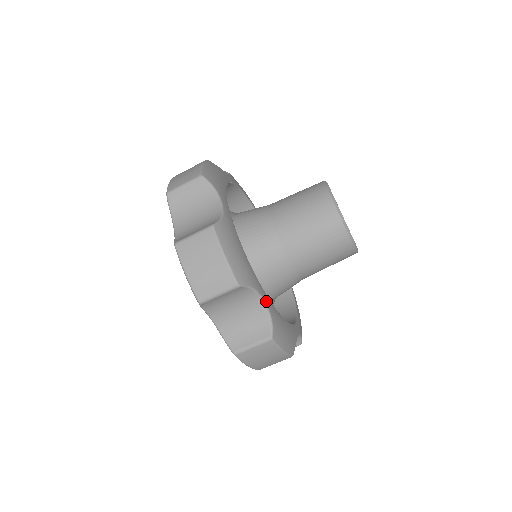
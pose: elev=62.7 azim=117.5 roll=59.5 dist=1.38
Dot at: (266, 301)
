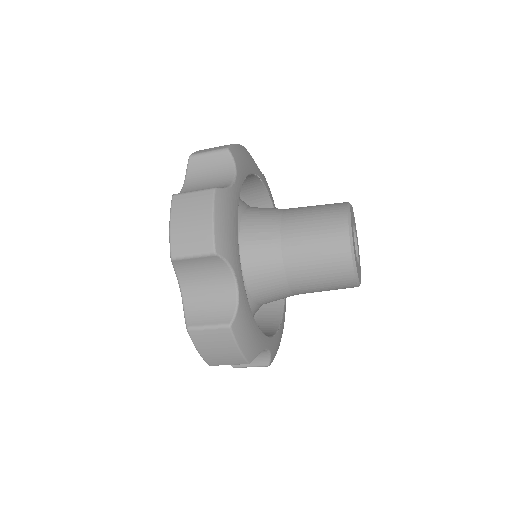
Dot at: (240, 286)
